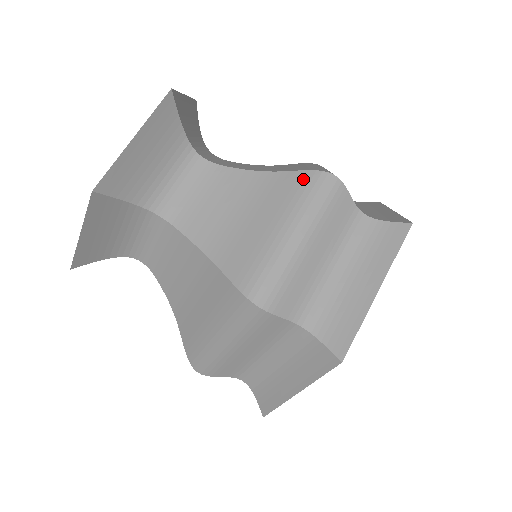
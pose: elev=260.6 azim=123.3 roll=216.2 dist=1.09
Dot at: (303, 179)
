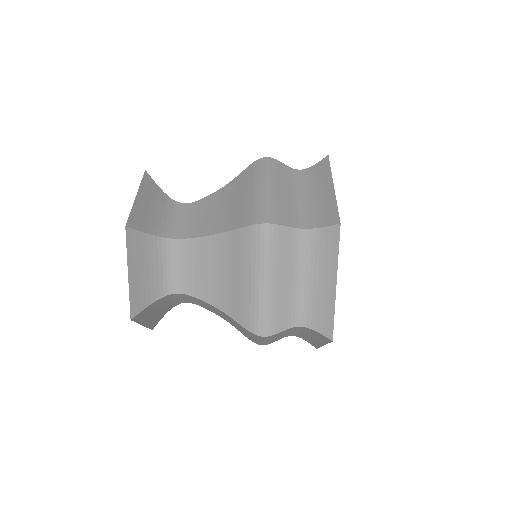
Dot at: (247, 235)
